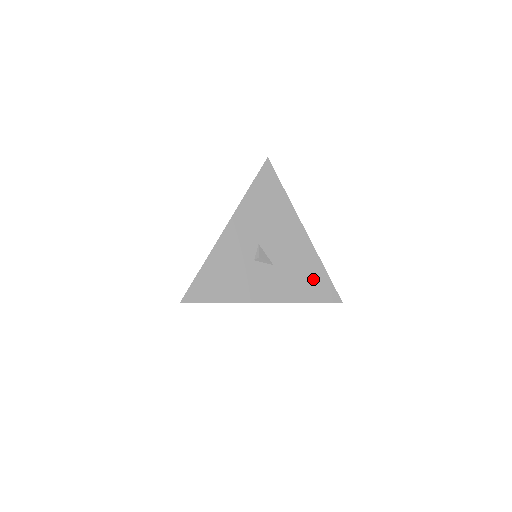
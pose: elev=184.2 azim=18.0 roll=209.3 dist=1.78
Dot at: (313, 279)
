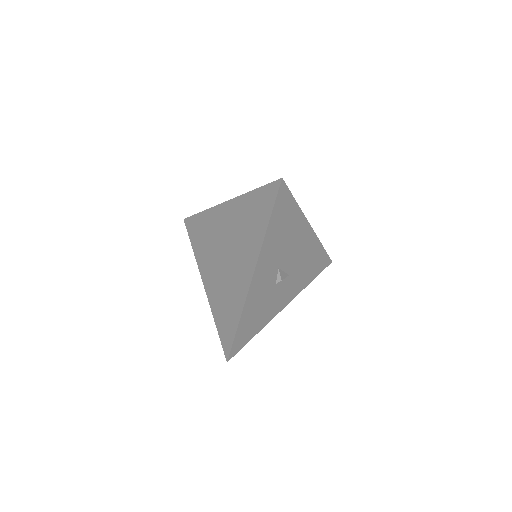
Dot at: (315, 261)
